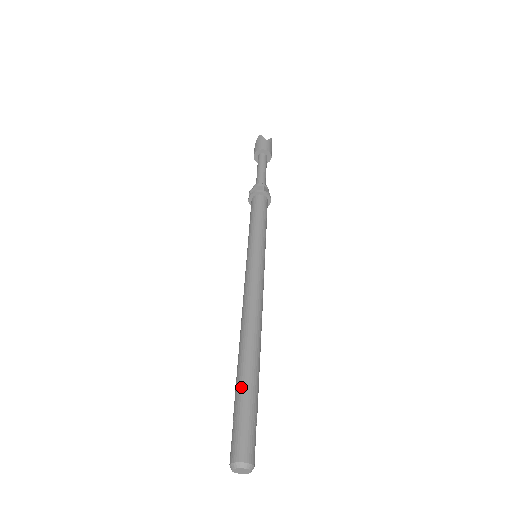
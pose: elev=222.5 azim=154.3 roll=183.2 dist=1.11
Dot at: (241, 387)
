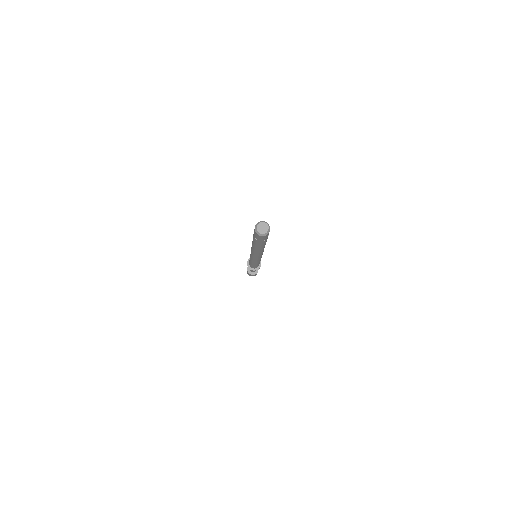
Dot at: occluded
